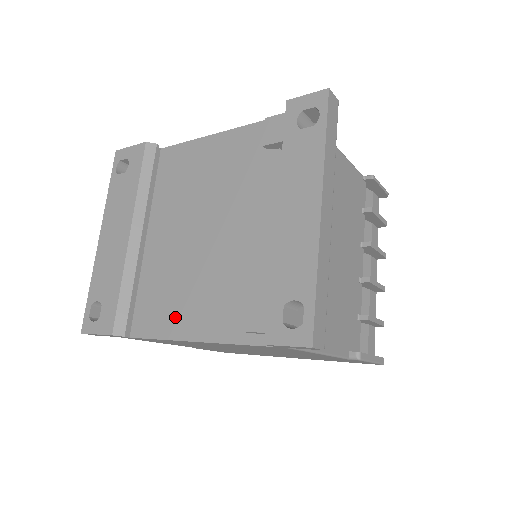
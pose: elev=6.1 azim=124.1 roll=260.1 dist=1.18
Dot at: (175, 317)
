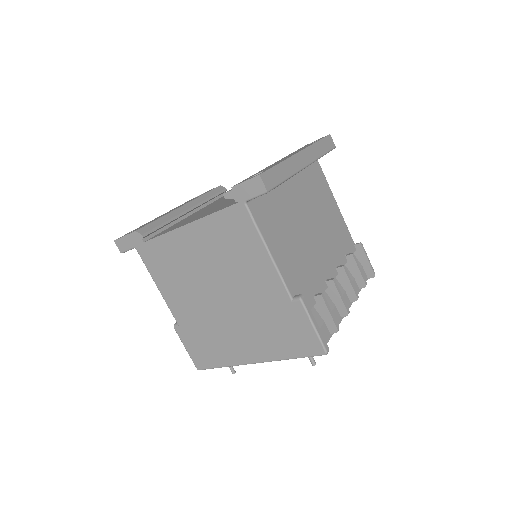
Dot at: (182, 224)
